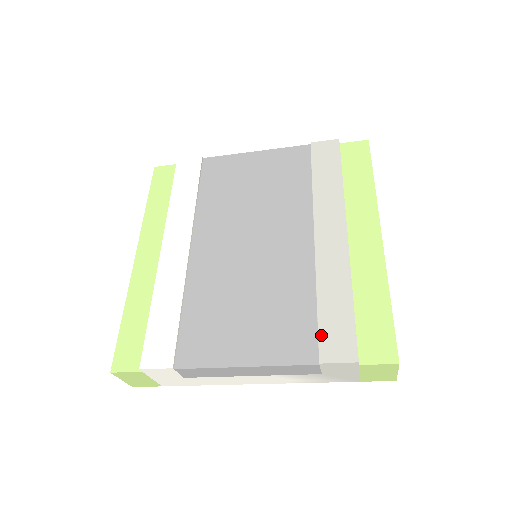
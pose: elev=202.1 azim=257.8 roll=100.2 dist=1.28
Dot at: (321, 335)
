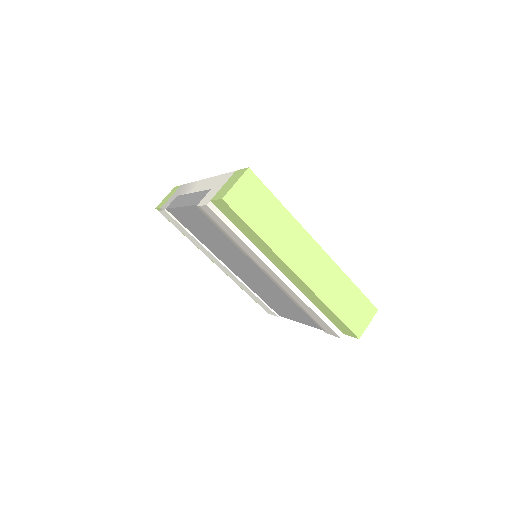
Dot at: (316, 323)
